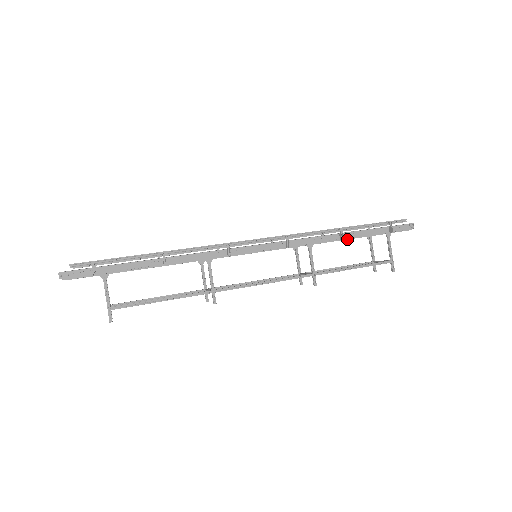
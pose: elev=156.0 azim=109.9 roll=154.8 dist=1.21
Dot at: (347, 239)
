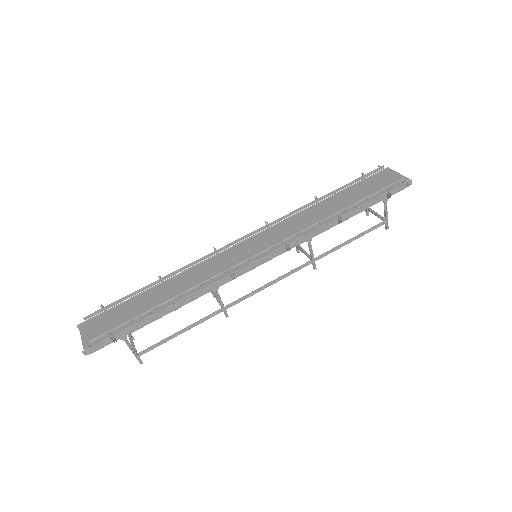
Dot at: occluded
